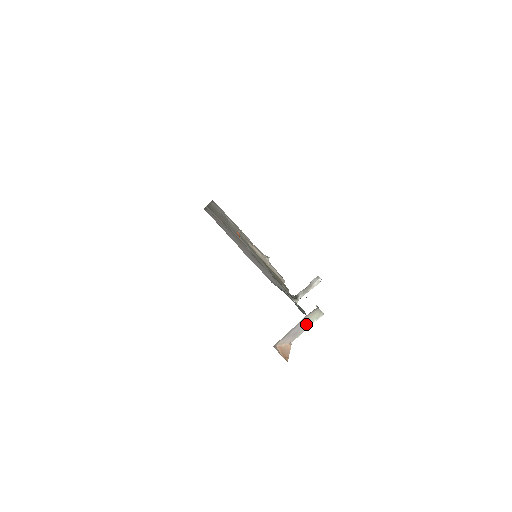
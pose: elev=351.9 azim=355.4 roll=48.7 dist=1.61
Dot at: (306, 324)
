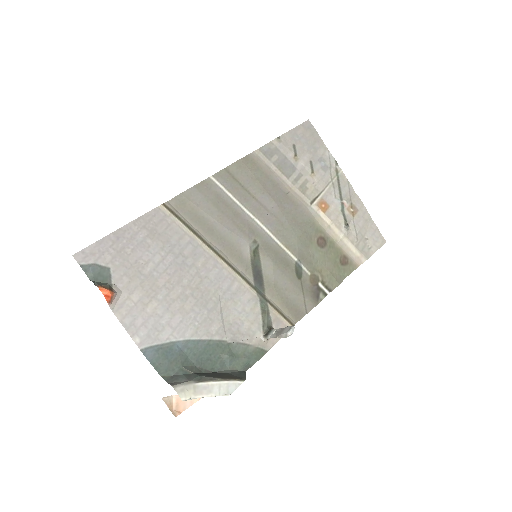
Dot at: occluded
